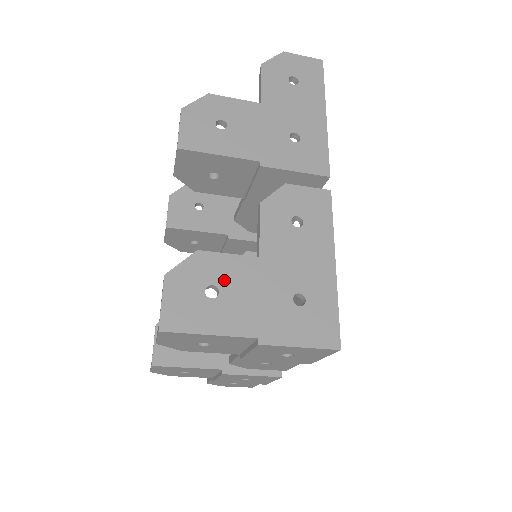
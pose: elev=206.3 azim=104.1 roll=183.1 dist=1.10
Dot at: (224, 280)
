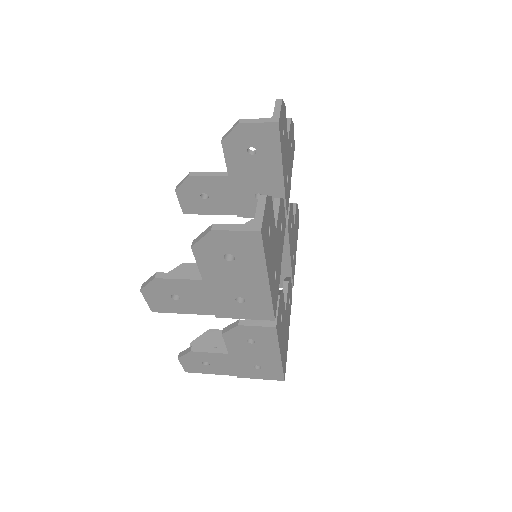
Dot at: (211, 361)
